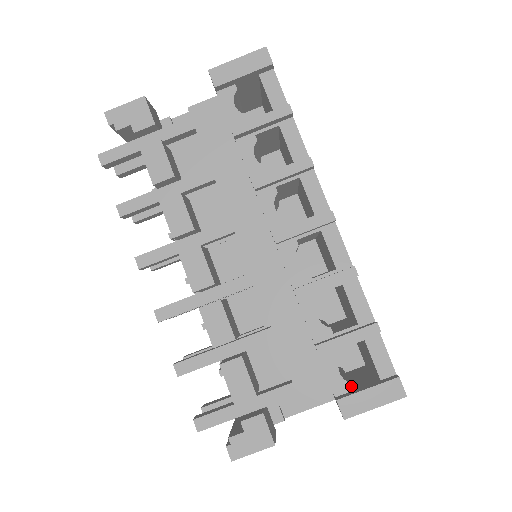
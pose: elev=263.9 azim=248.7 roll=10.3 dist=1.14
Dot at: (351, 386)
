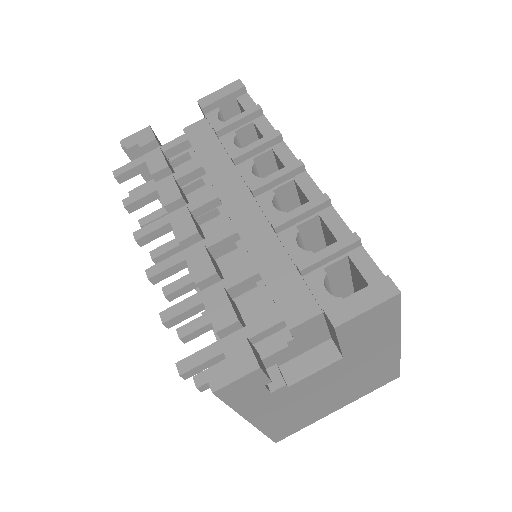
Dot at: occluded
